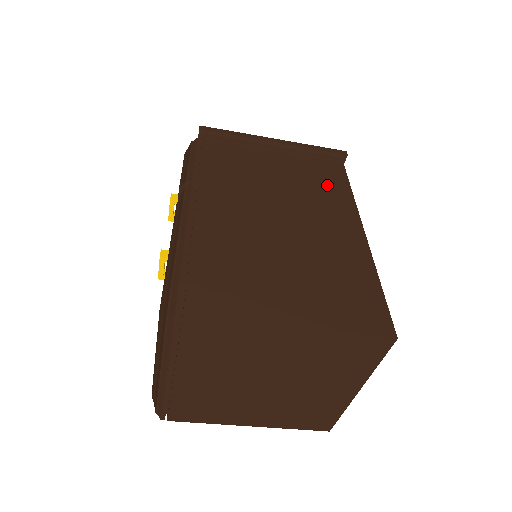
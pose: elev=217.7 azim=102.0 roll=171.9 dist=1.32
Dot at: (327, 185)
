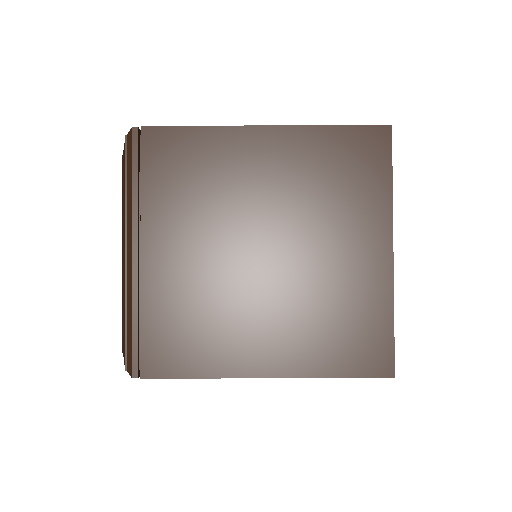
Dot at: occluded
